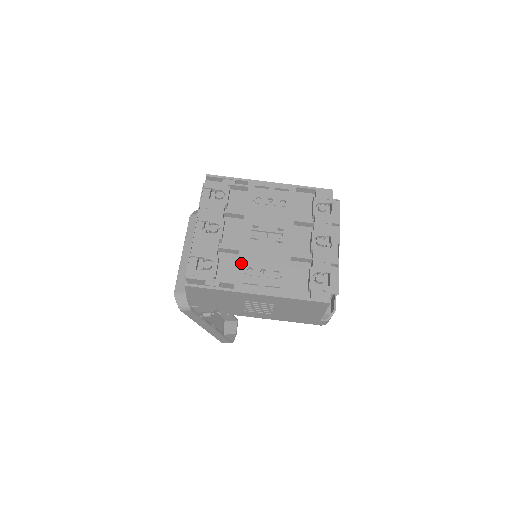
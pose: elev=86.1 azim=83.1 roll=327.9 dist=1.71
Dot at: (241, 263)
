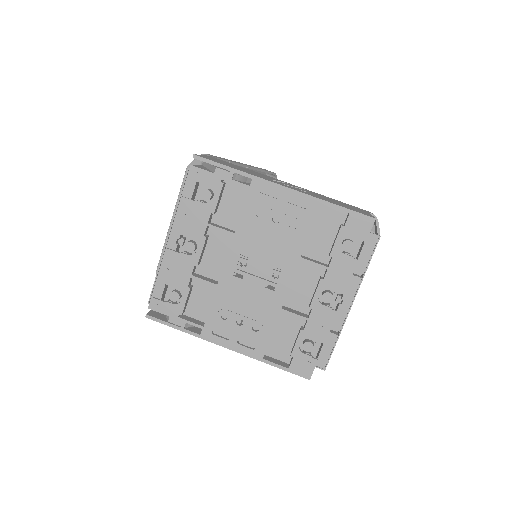
Dot at: (215, 305)
